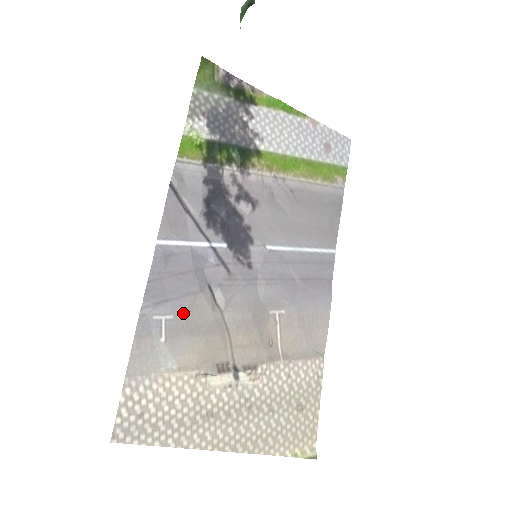
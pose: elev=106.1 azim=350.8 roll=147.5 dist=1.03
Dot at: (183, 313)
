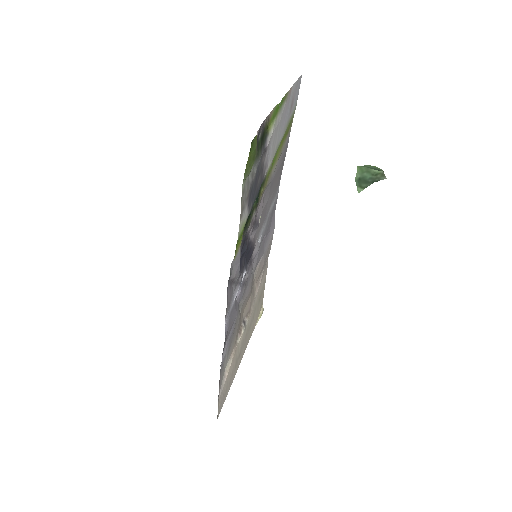
Dot at: (232, 336)
